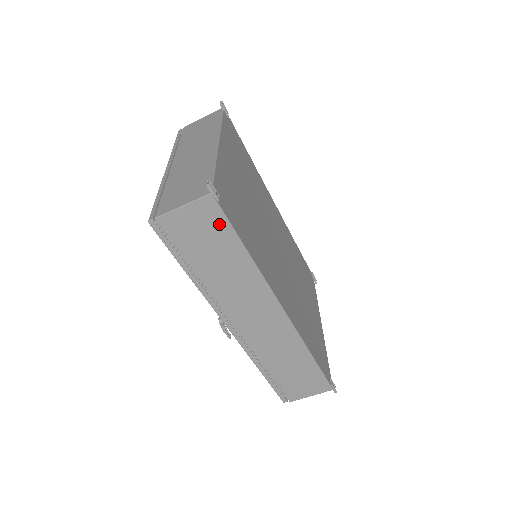
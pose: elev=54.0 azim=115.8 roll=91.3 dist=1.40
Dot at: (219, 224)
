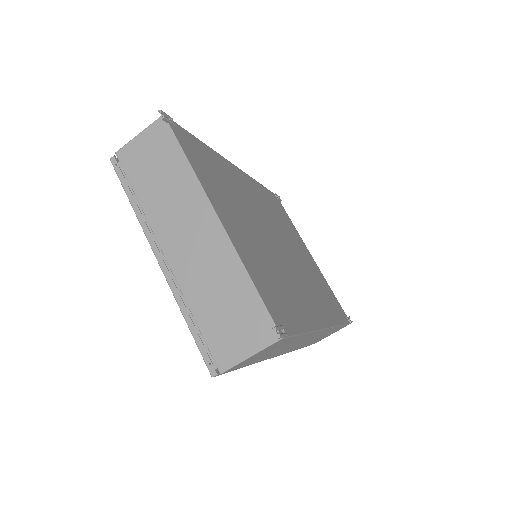
Dot at: (284, 341)
